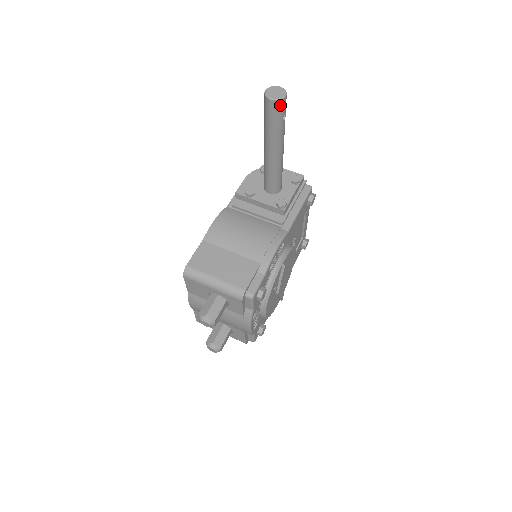
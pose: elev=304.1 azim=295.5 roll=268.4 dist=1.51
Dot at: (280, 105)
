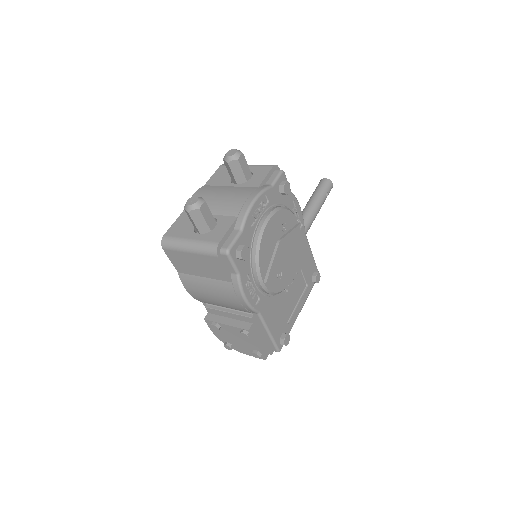
Dot at: (329, 183)
